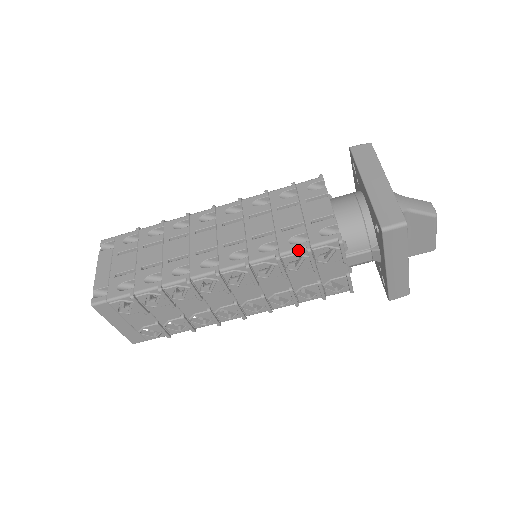
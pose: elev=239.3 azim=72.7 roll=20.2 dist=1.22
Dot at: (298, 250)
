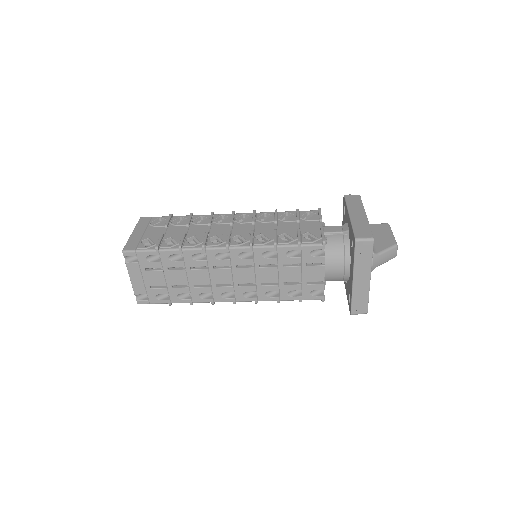
Dot at: (293, 300)
